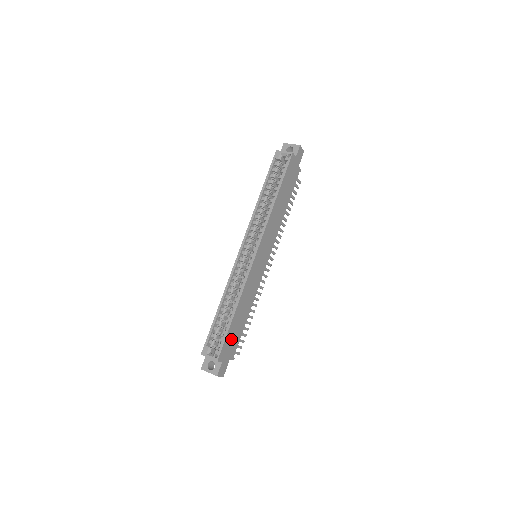
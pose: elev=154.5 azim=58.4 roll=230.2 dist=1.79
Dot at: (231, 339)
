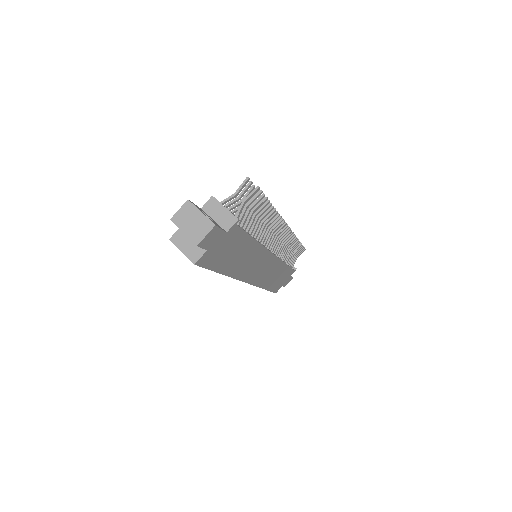
Dot at: (279, 282)
